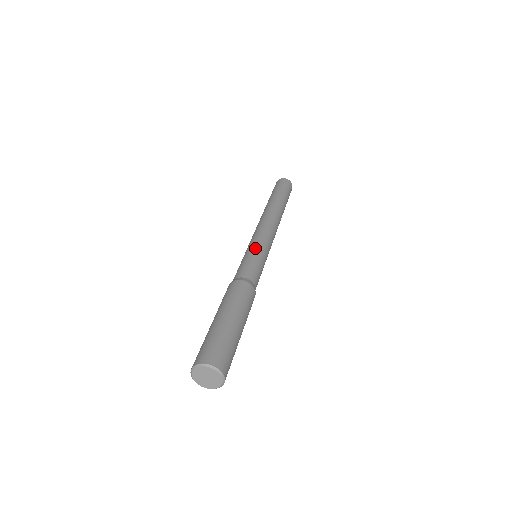
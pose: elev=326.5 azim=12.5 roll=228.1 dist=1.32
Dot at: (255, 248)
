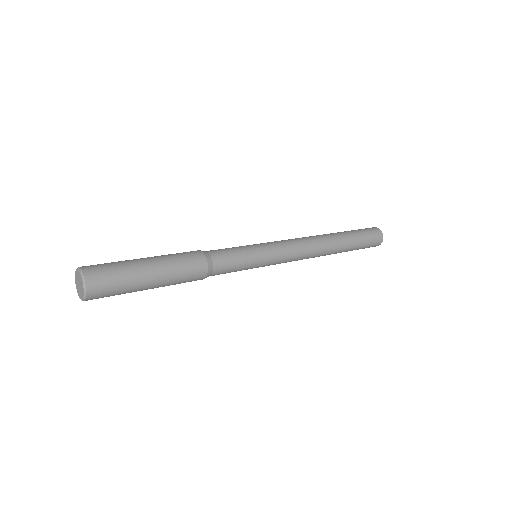
Dot at: occluded
